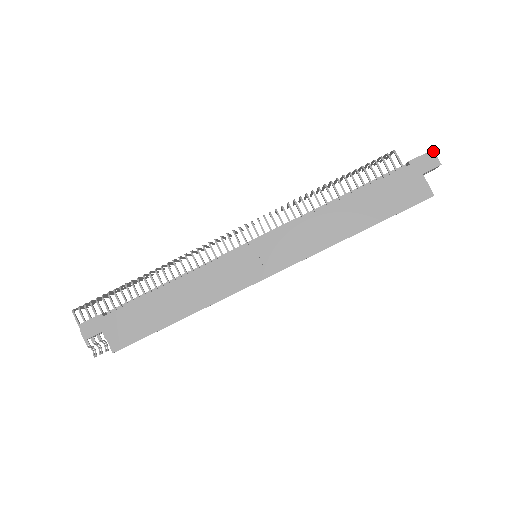
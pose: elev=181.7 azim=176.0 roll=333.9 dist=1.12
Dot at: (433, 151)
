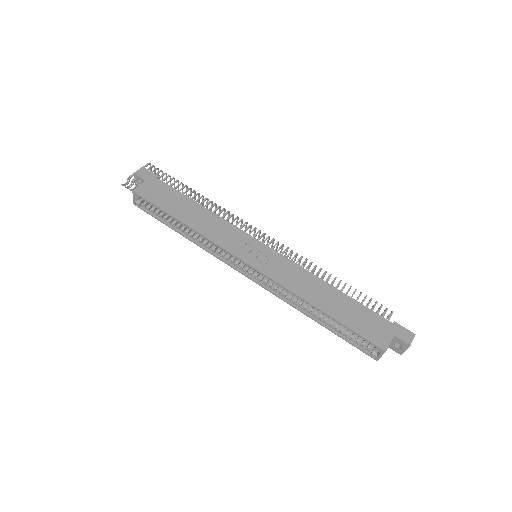
Dot at: (414, 335)
